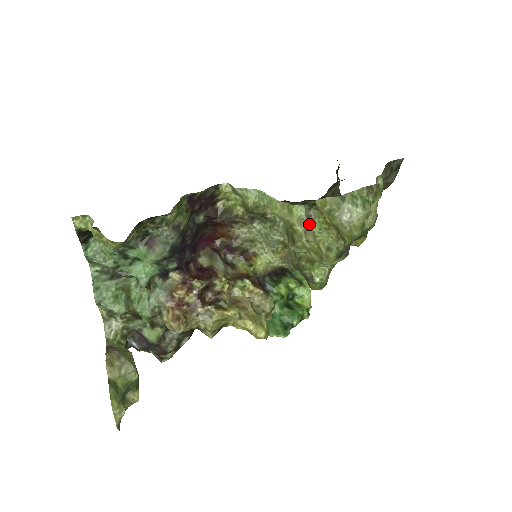
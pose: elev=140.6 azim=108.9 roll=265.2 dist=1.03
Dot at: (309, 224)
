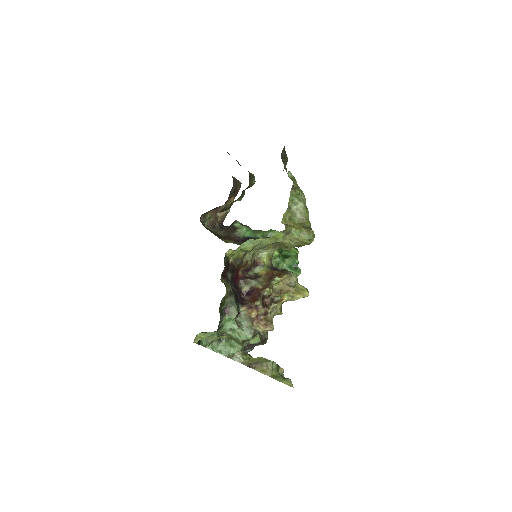
Dot at: (290, 236)
